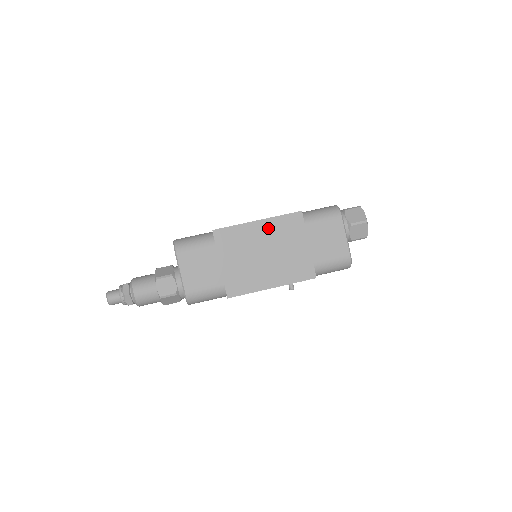
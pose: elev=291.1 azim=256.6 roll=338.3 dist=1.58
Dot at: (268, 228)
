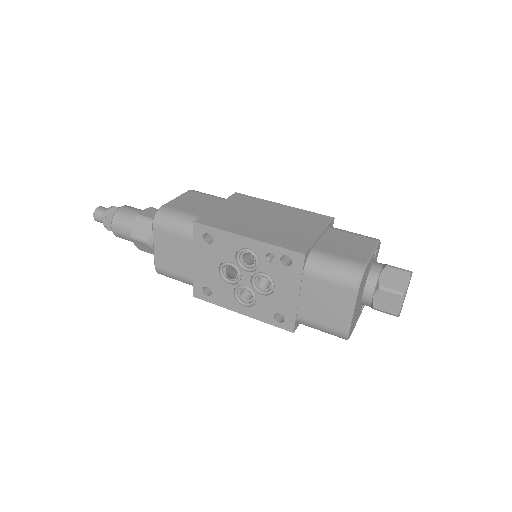
Dot at: (288, 211)
